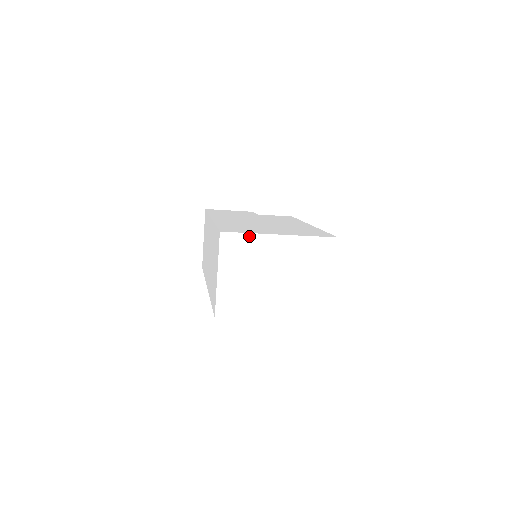
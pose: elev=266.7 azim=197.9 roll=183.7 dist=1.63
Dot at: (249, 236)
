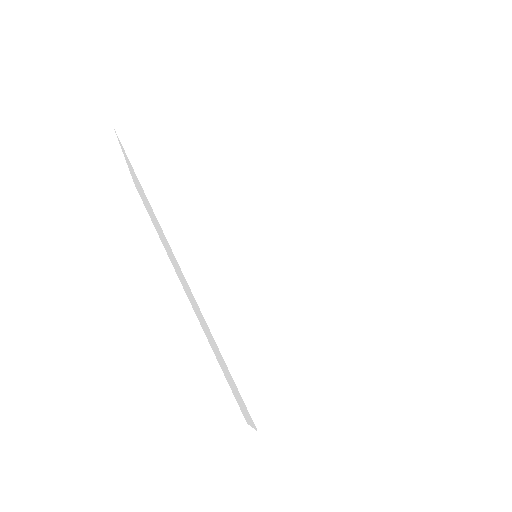
Dot at: occluded
